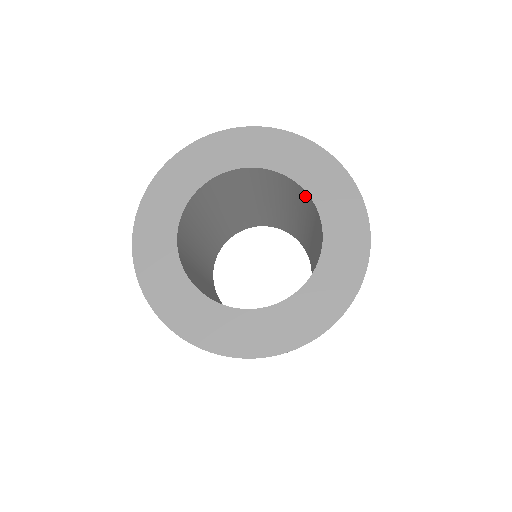
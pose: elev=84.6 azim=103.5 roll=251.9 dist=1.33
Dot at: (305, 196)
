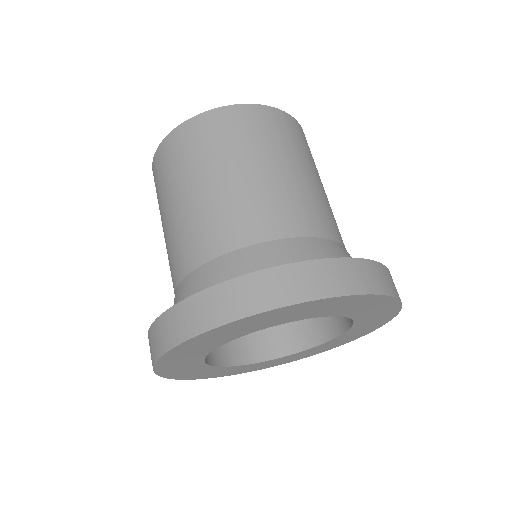
Dot at: occluded
